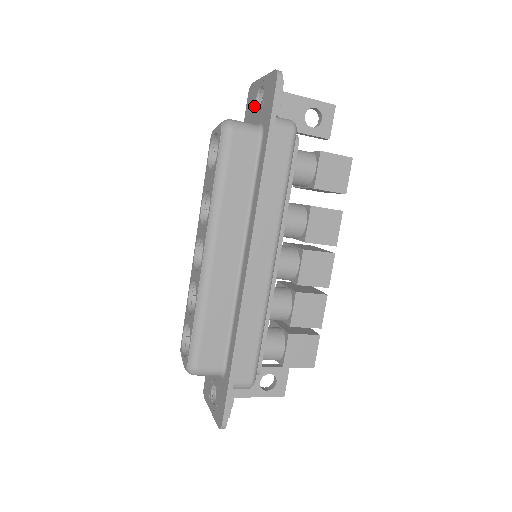
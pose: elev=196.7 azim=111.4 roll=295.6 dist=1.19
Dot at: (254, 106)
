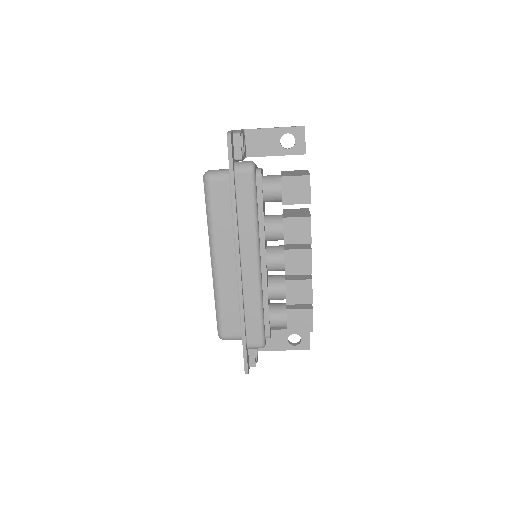
Dot at: occluded
